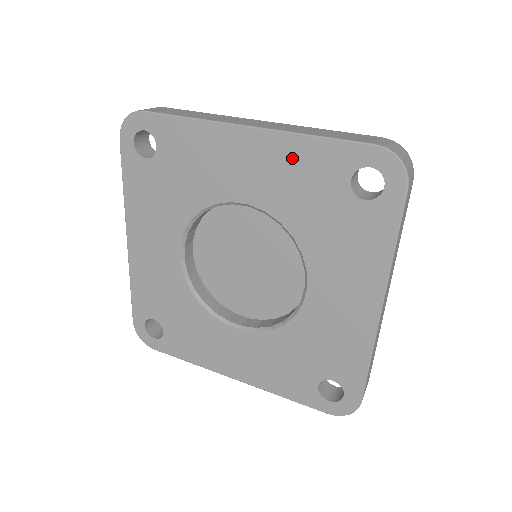
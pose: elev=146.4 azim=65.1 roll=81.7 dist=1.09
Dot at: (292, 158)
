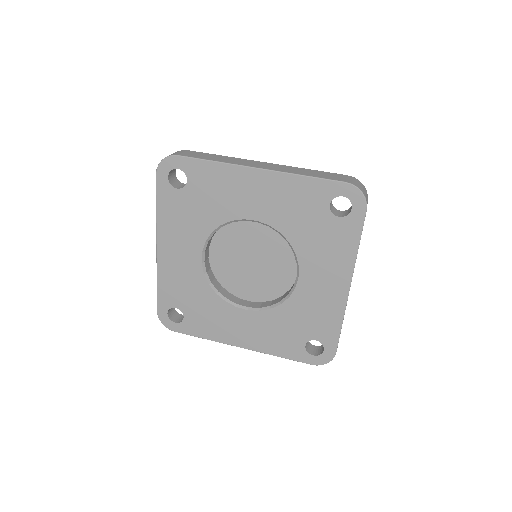
Dot at: (290, 190)
